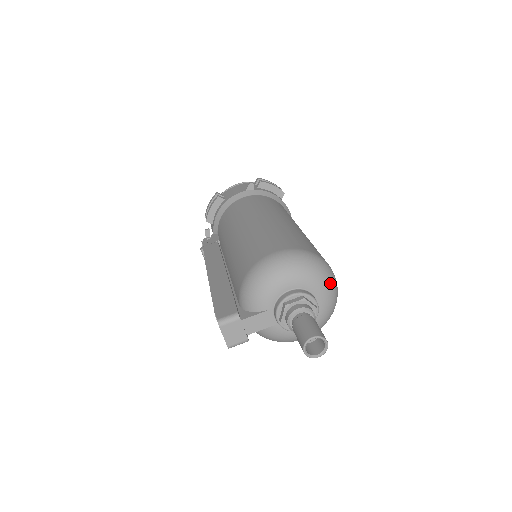
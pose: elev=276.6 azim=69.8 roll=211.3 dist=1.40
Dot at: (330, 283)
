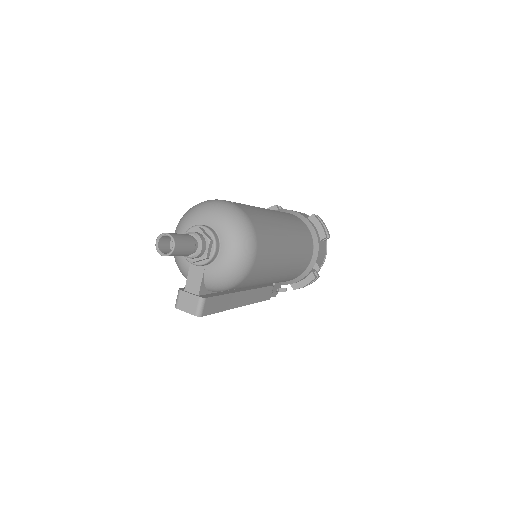
Dot at: (207, 207)
